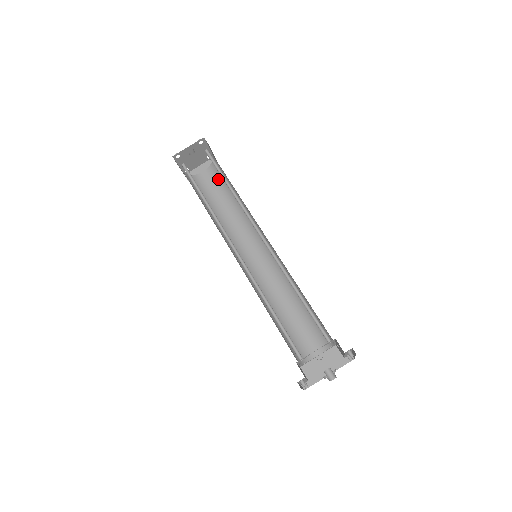
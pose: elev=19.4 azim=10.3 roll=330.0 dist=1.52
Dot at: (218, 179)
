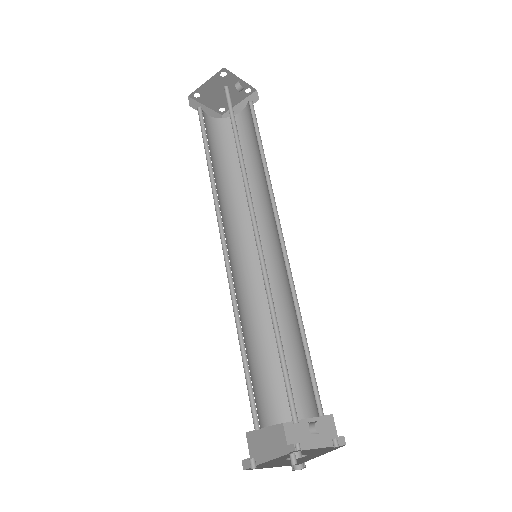
Dot at: (224, 139)
